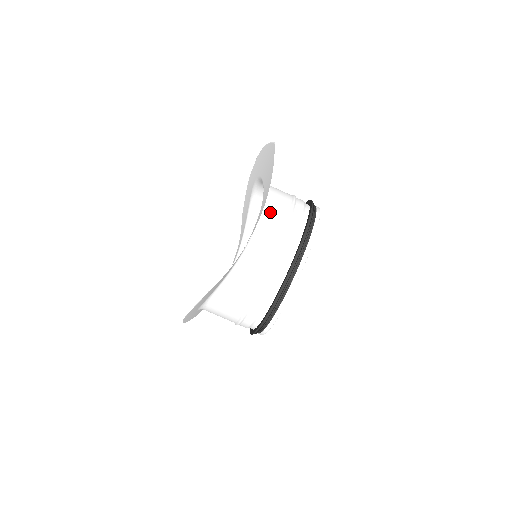
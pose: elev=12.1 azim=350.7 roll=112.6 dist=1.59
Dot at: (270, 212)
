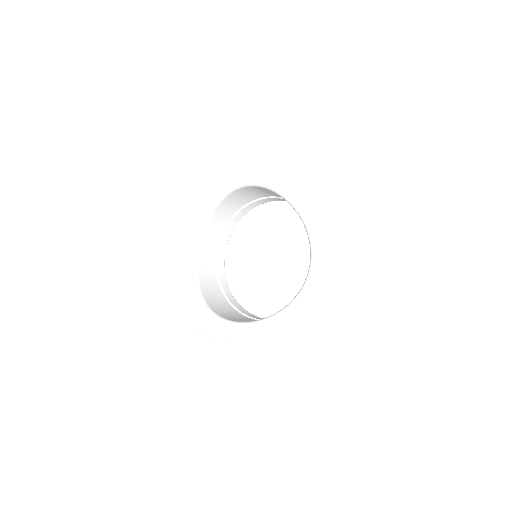
Dot at: occluded
